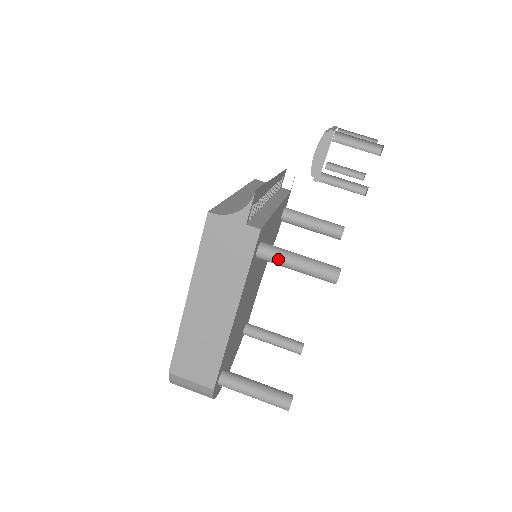
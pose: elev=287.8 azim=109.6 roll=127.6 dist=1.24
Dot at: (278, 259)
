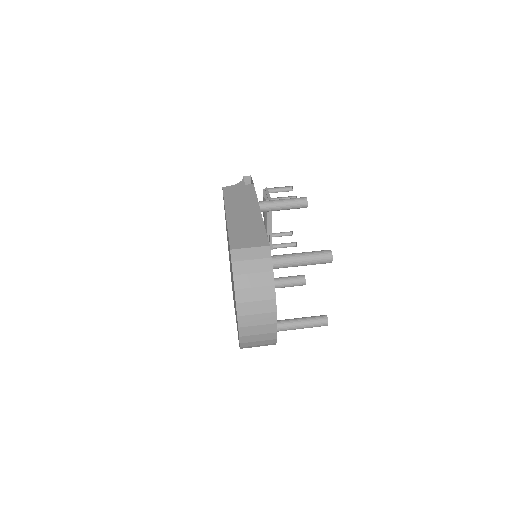
Dot at: (270, 201)
